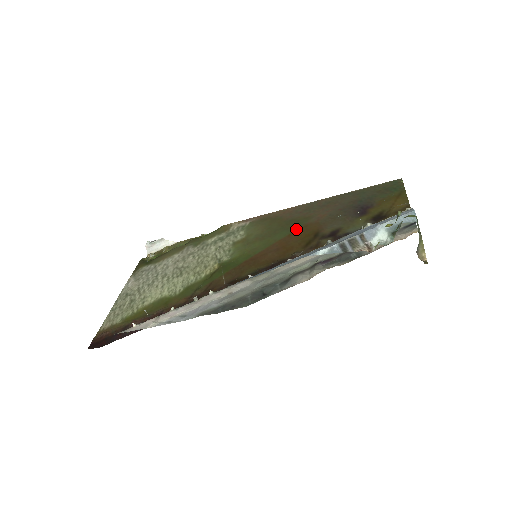
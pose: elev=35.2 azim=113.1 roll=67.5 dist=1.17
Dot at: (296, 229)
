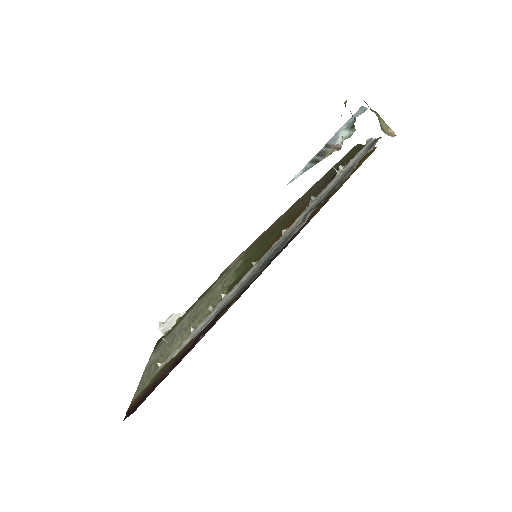
Dot at: (285, 225)
